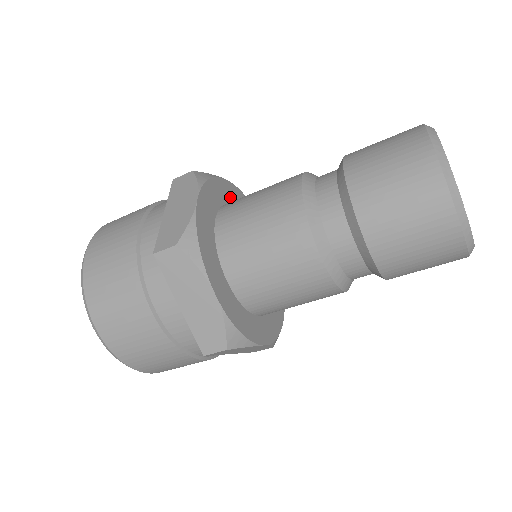
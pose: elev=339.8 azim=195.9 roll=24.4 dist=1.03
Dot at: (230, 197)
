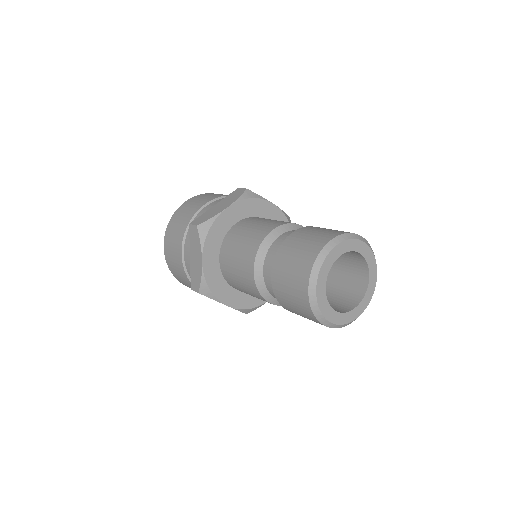
Dot at: (266, 214)
